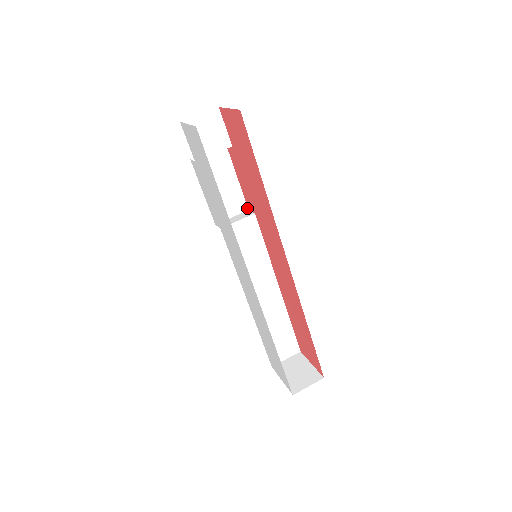
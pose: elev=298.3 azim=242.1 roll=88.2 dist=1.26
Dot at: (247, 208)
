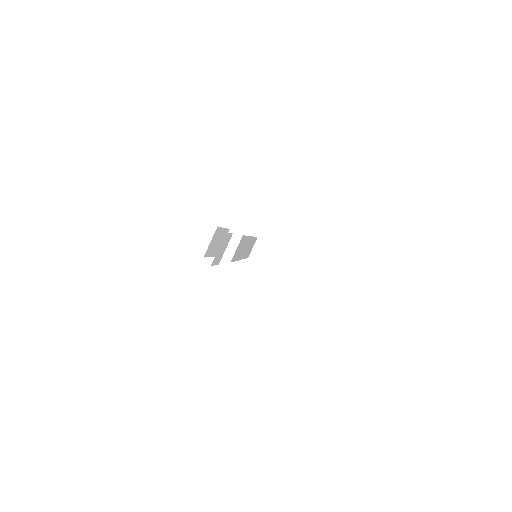
Dot at: (229, 230)
